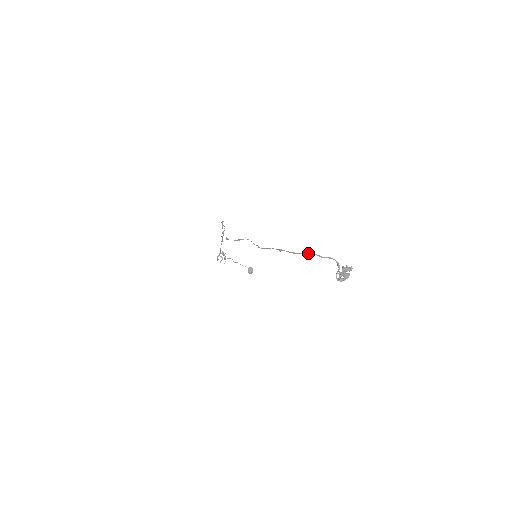
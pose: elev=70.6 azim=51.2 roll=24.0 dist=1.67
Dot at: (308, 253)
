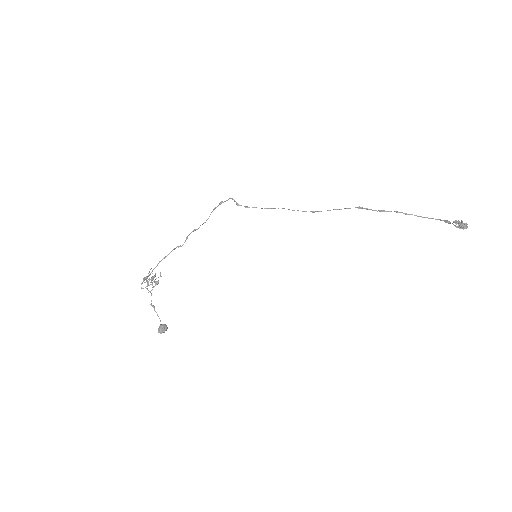
Dot at: (401, 212)
